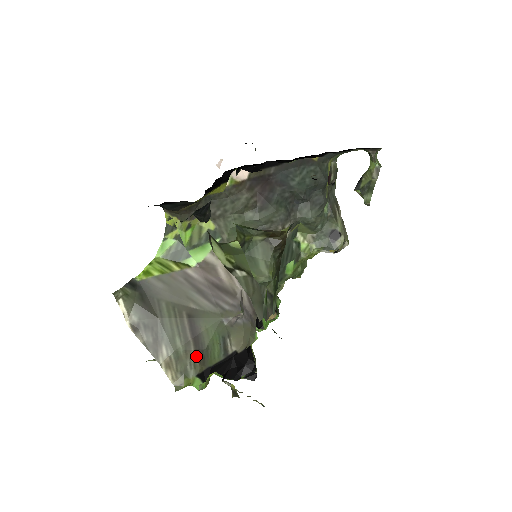
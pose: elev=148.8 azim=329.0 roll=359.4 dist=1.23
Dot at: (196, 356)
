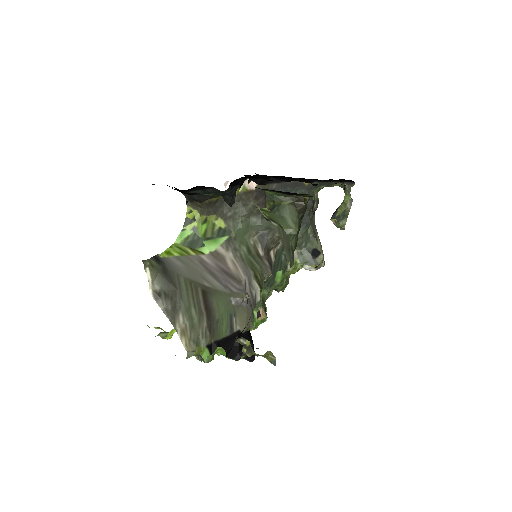
Dot at: (207, 327)
